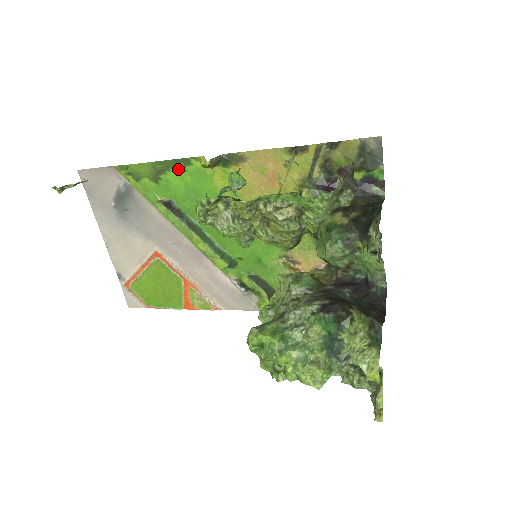
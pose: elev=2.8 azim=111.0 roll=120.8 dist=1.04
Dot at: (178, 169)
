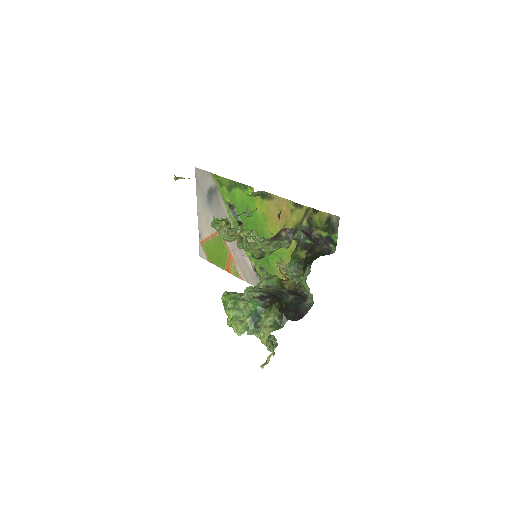
Dot at: (241, 189)
